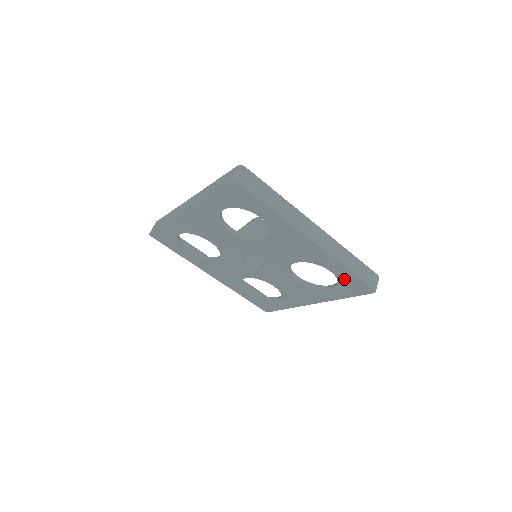
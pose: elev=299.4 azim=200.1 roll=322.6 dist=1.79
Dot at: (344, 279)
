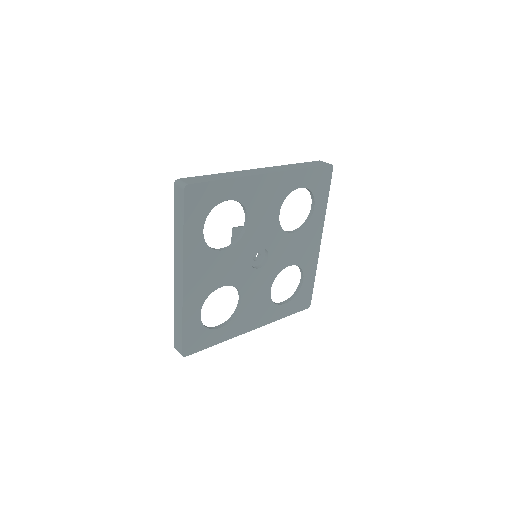
Dot at: (304, 290)
